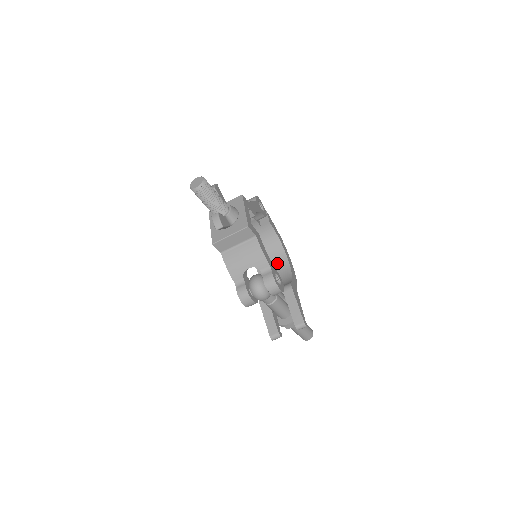
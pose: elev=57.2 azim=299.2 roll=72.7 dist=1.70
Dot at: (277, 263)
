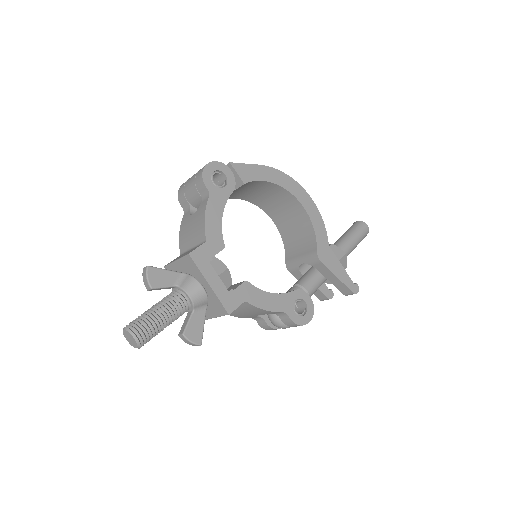
Dot at: (285, 204)
